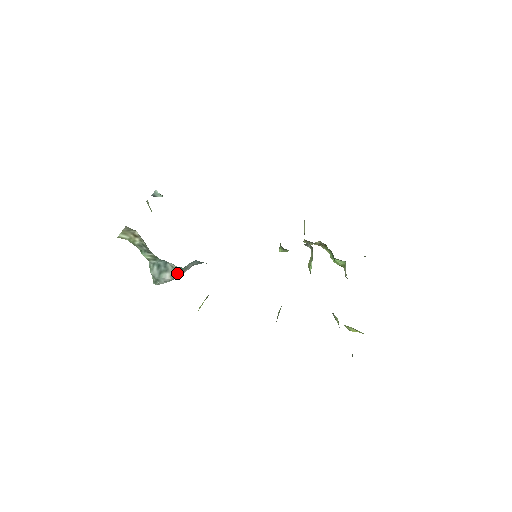
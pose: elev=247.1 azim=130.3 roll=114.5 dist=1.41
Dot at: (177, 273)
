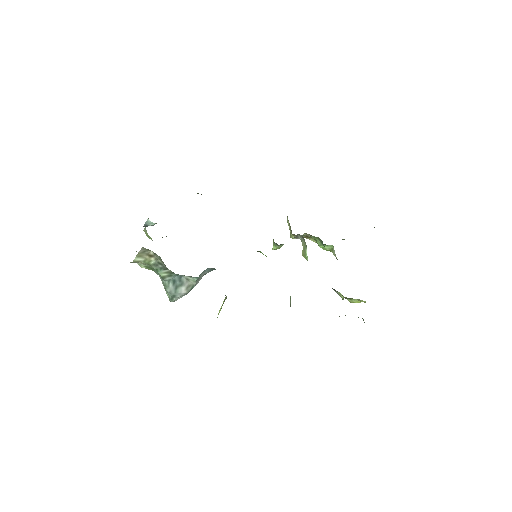
Dot at: (192, 285)
